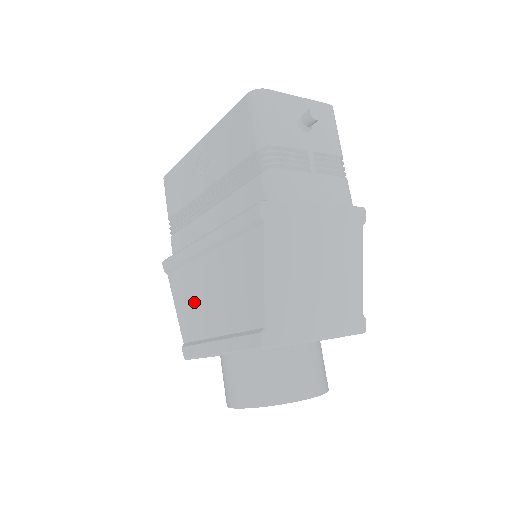
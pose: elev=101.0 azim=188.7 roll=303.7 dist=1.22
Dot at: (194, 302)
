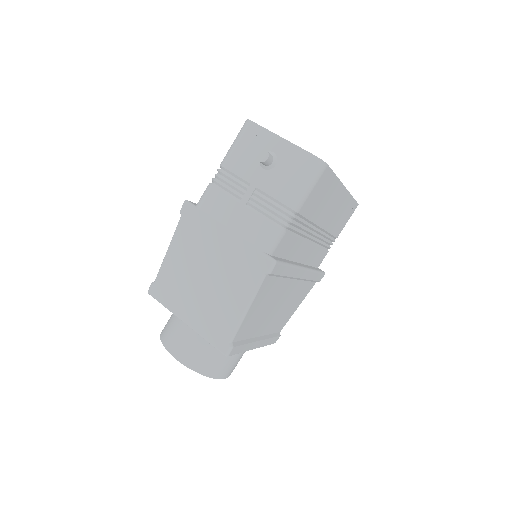
Dot at: occluded
